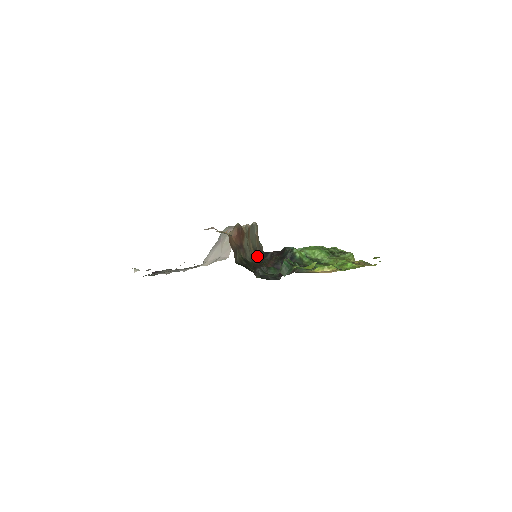
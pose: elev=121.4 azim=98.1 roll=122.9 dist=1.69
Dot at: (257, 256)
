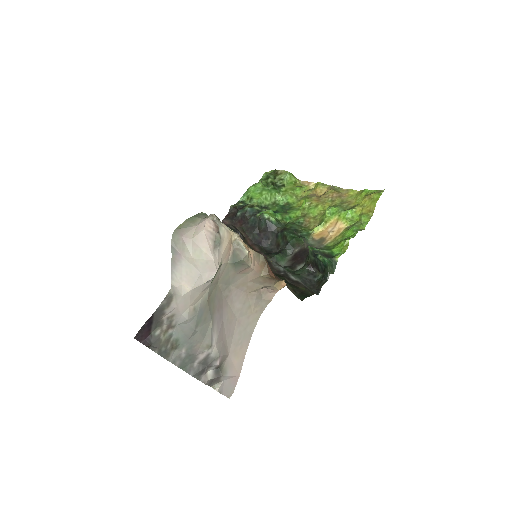
Dot at: occluded
